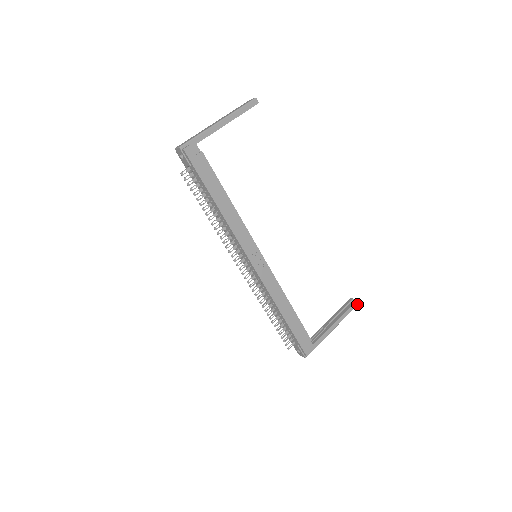
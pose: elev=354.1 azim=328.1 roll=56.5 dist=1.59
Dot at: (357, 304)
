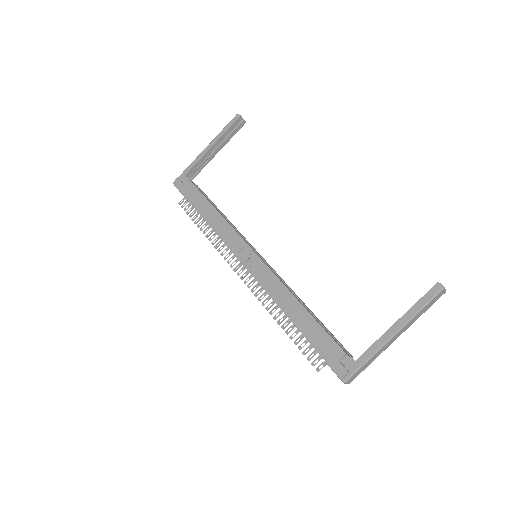
Dot at: (439, 290)
